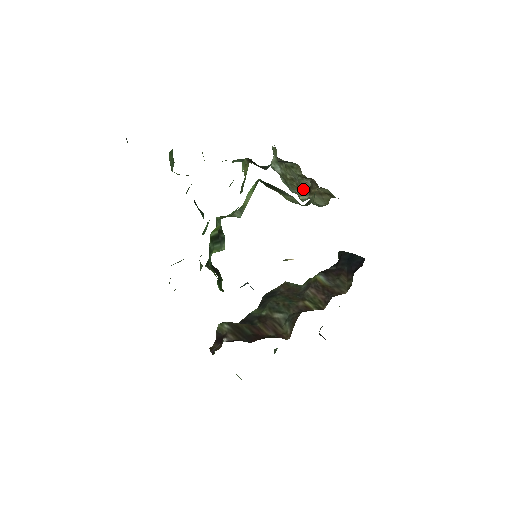
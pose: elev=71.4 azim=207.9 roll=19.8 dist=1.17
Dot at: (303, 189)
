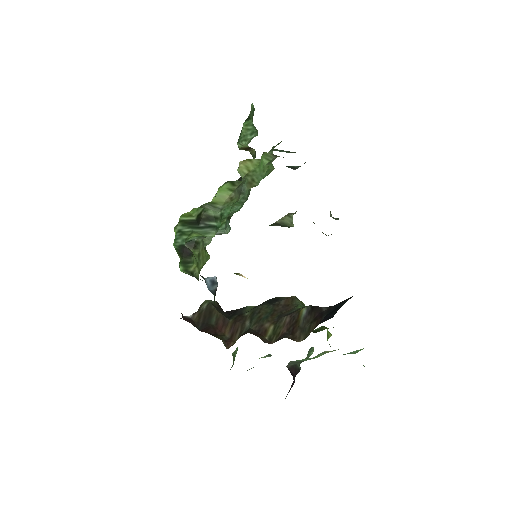
Dot at: occluded
